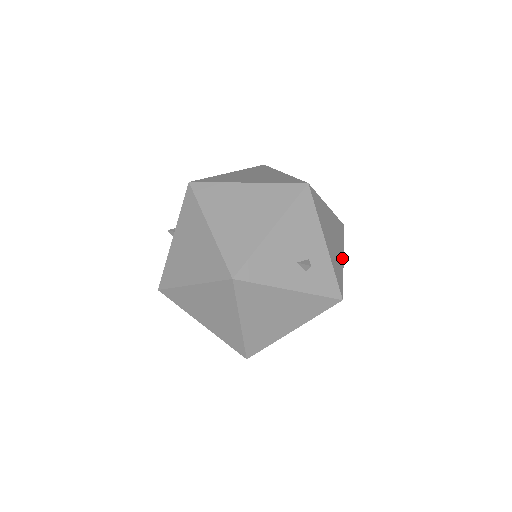
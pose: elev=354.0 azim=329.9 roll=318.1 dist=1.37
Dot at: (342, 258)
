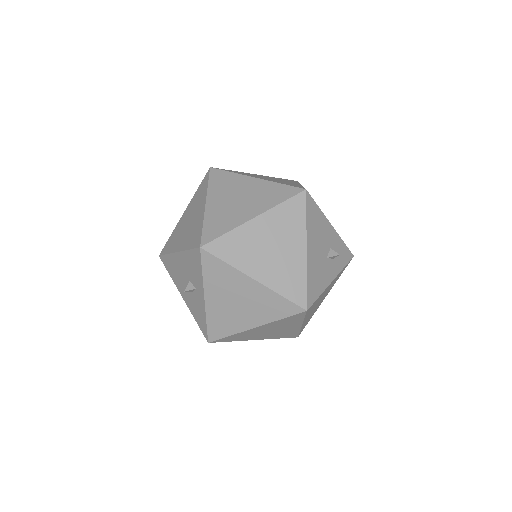
Dot at: occluded
